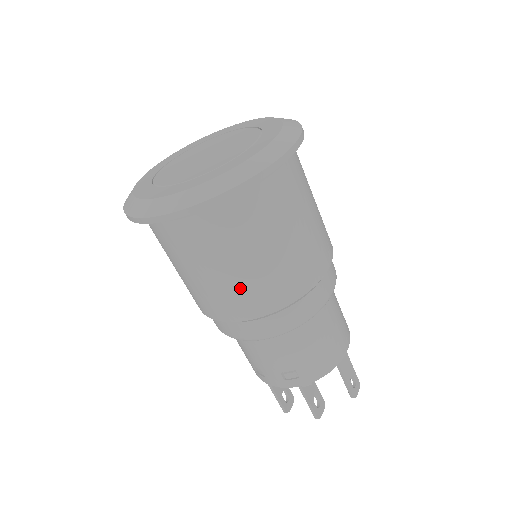
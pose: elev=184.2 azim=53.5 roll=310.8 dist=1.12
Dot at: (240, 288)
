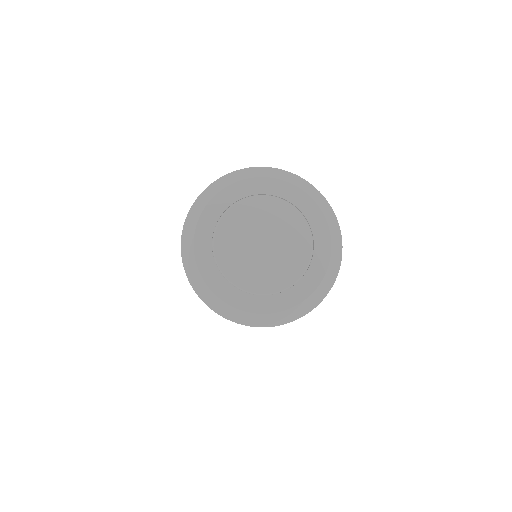
Dot at: occluded
